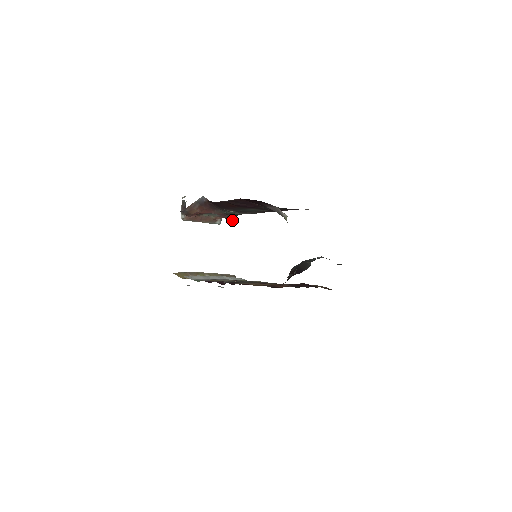
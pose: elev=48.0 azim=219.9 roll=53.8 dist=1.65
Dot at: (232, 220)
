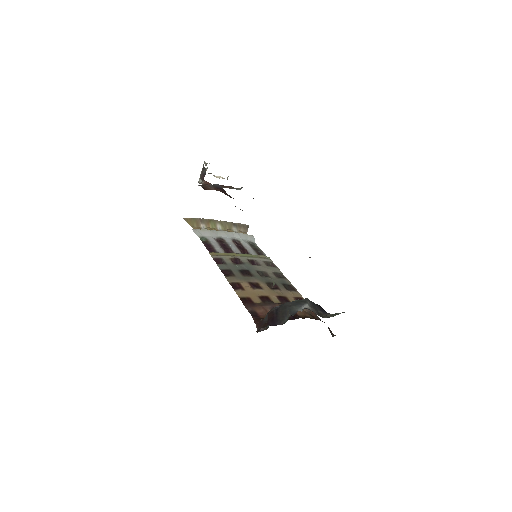
Dot at: occluded
